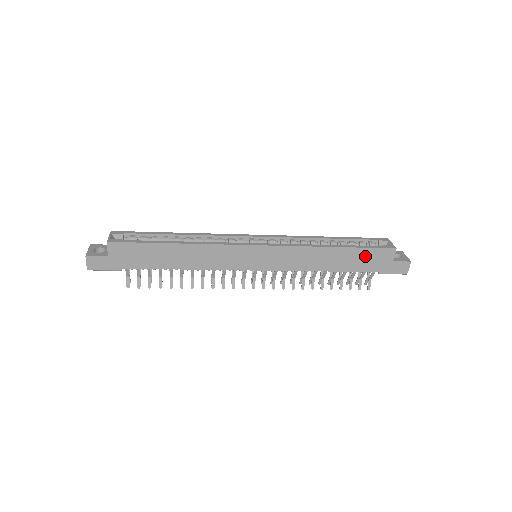
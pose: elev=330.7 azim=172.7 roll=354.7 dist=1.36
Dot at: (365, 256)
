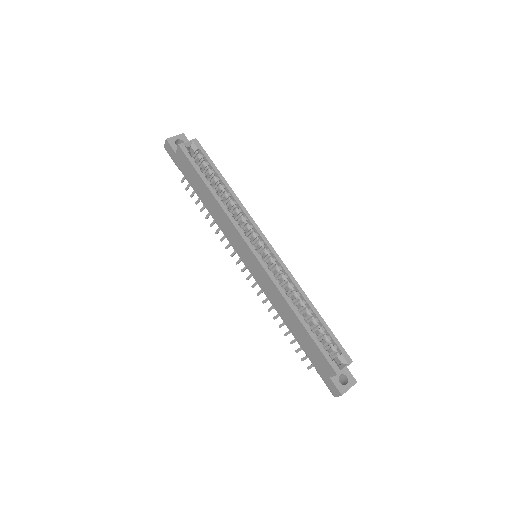
Dot at: (313, 349)
